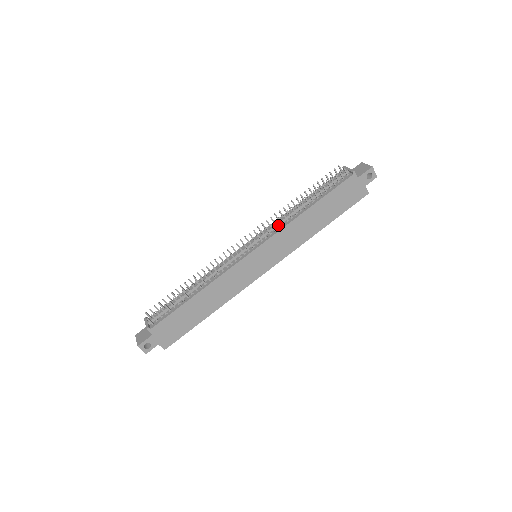
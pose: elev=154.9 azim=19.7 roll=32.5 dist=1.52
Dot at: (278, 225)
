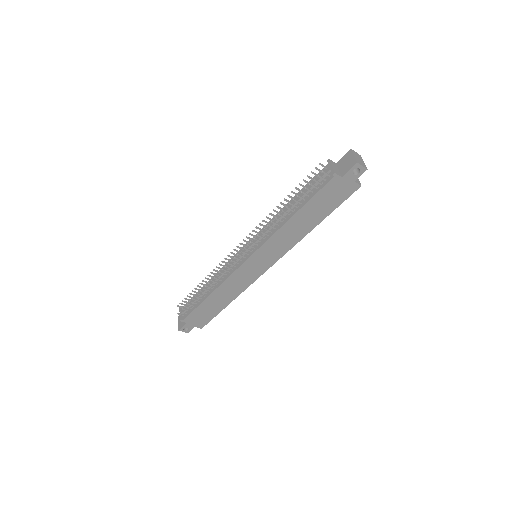
Dot at: (266, 234)
